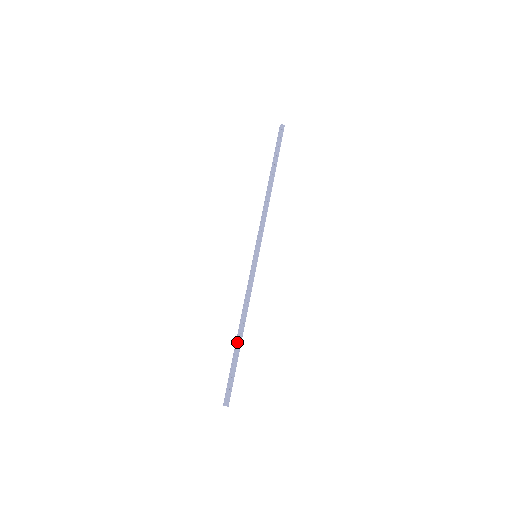
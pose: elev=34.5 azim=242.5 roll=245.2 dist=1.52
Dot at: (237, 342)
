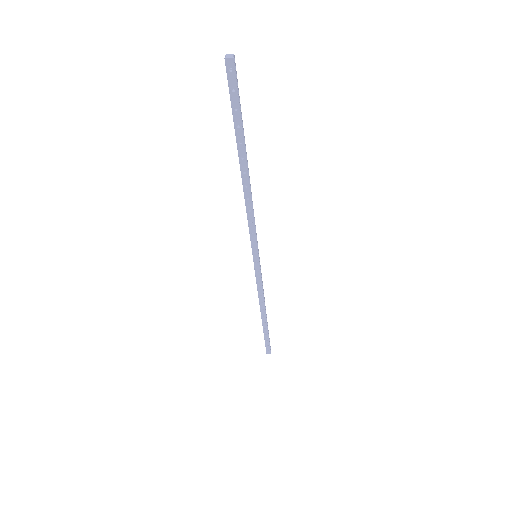
Dot at: (262, 321)
